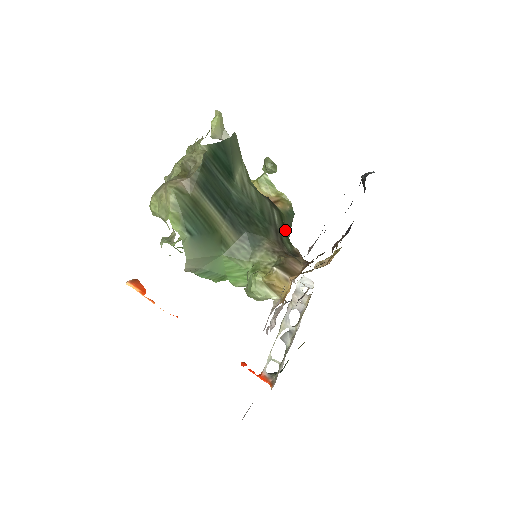
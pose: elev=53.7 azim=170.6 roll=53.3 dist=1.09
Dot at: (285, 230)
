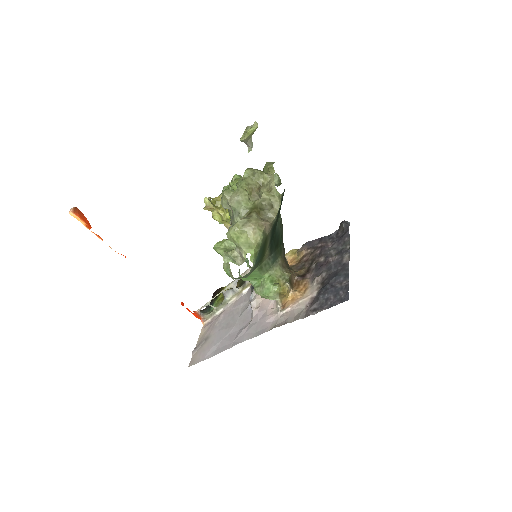
Dot at: occluded
